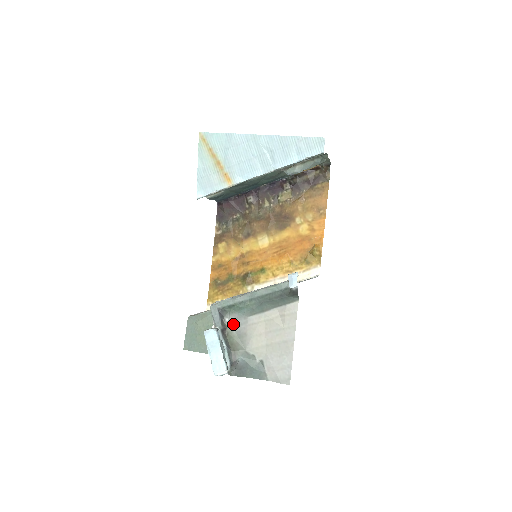
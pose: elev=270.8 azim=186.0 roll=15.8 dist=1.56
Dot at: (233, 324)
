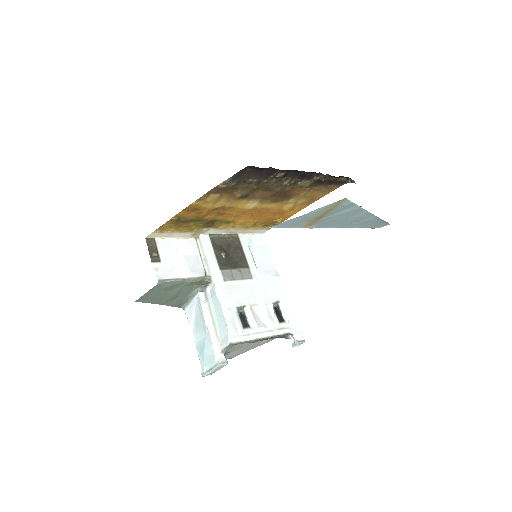
Dot at: occluded
